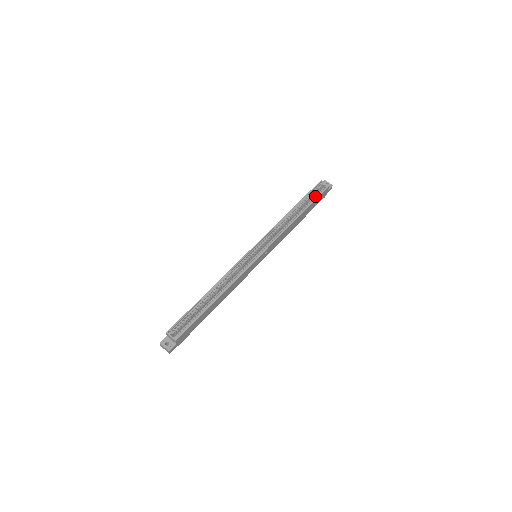
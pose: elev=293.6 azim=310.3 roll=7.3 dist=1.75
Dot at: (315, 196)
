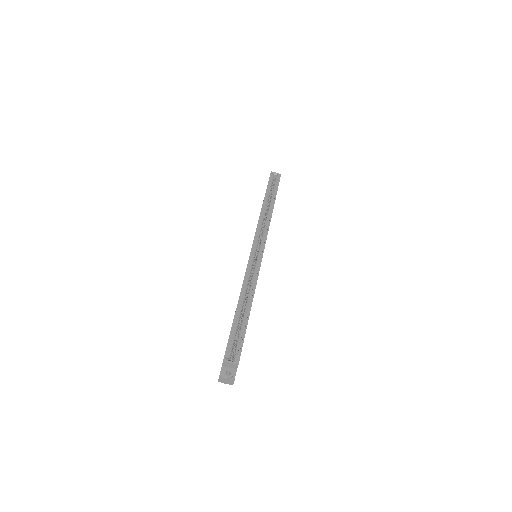
Dot at: (274, 186)
